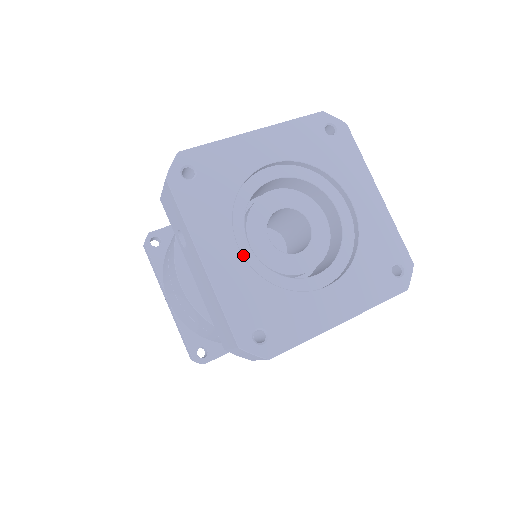
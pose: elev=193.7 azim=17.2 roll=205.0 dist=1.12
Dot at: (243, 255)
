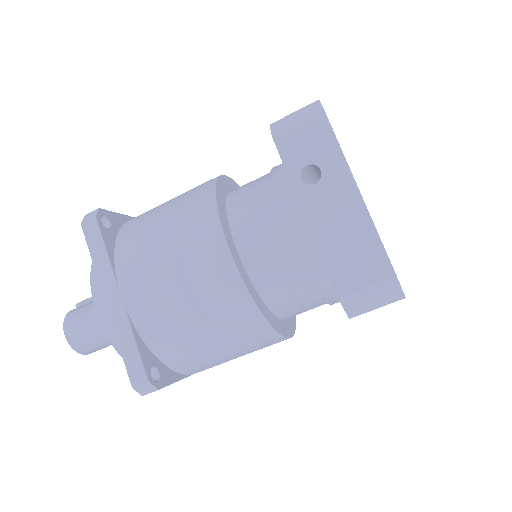
Dot at: occluded
